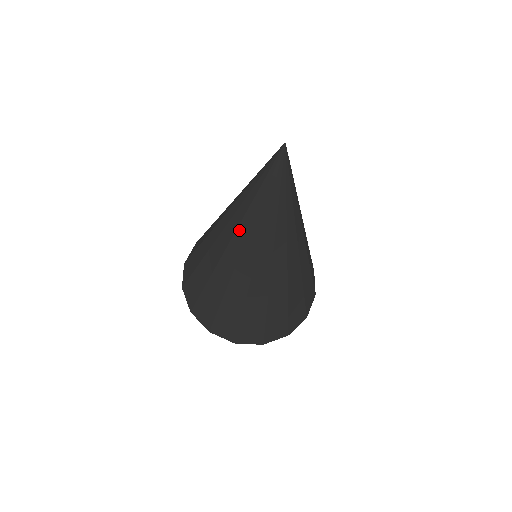
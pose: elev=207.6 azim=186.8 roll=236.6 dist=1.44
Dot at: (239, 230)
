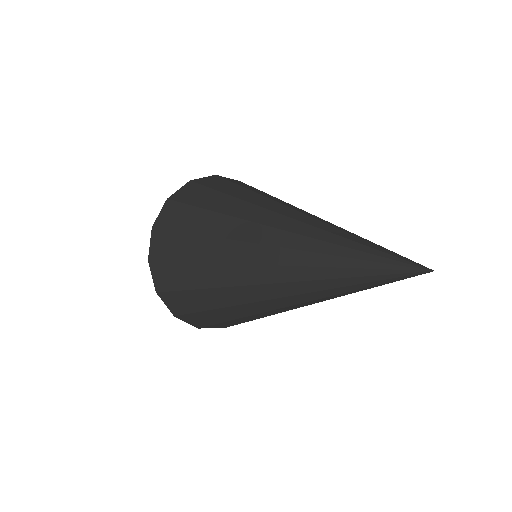
Dot at: (315, 301)
